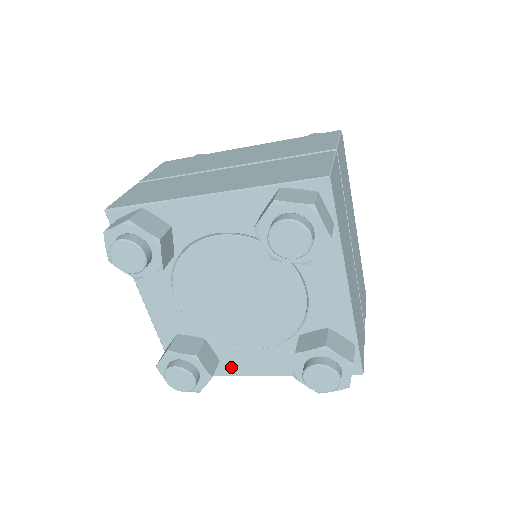
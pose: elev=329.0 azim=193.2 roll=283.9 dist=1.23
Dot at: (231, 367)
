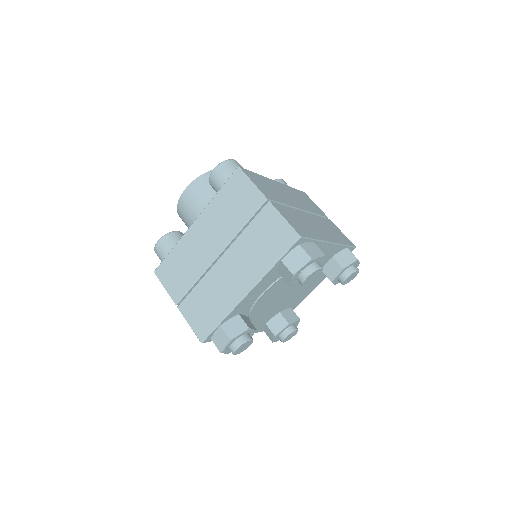
Dot at: (297, 303)
